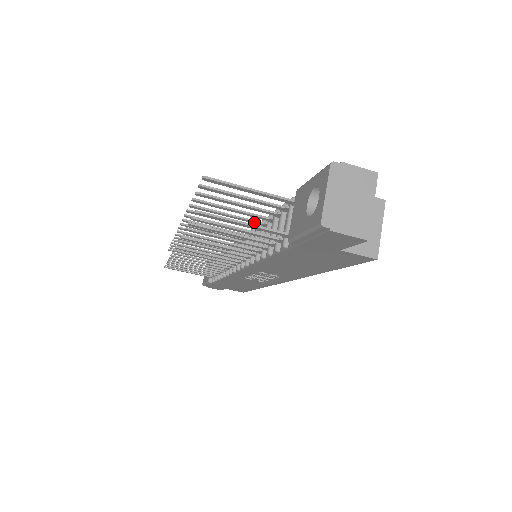
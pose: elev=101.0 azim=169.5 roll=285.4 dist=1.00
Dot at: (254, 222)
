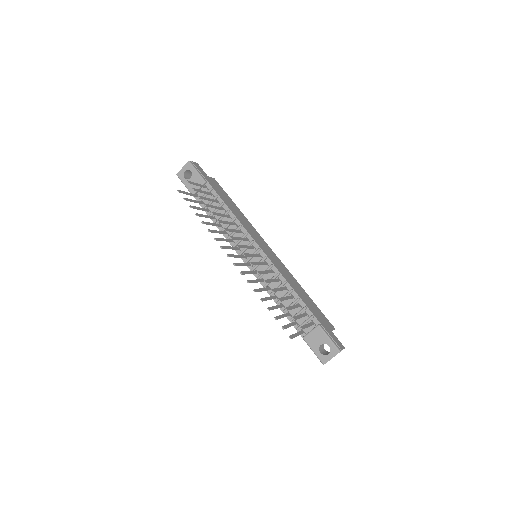
Dot at: (284, 289)
